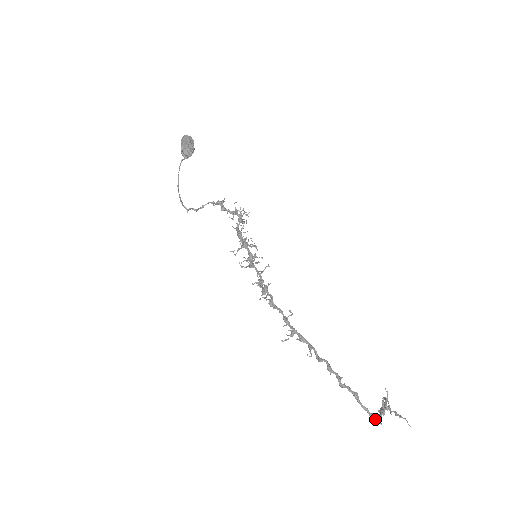
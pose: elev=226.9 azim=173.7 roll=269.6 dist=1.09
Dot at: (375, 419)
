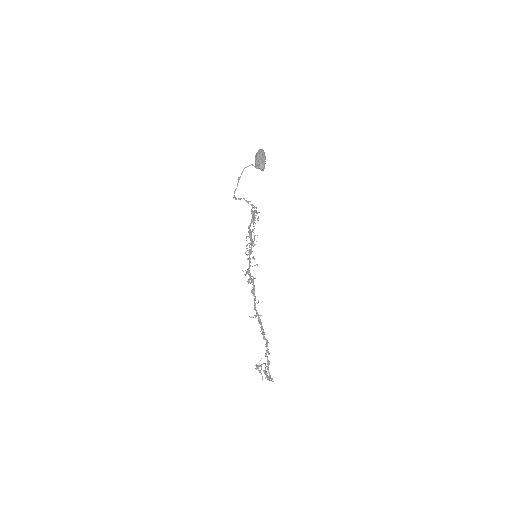
Dot at: (270, 378)
